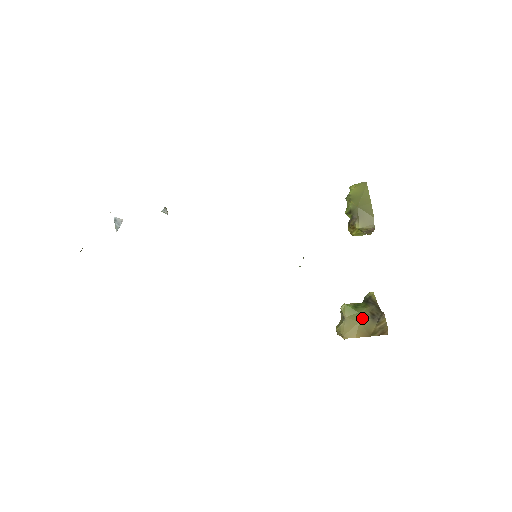
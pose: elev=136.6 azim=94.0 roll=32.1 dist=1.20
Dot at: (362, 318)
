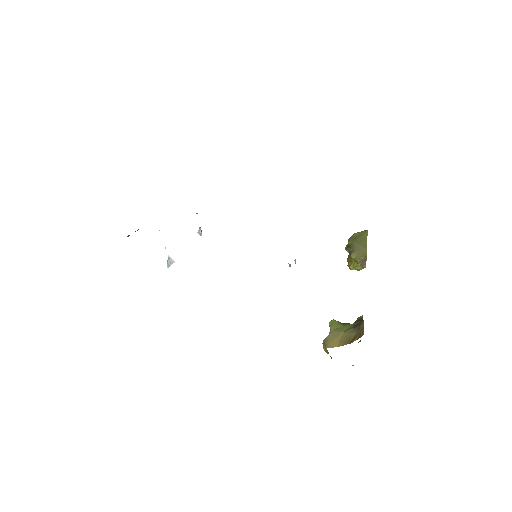
Dot at: (346, 330)
